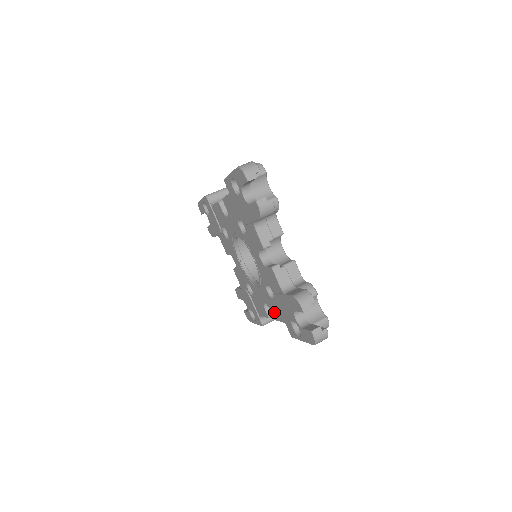
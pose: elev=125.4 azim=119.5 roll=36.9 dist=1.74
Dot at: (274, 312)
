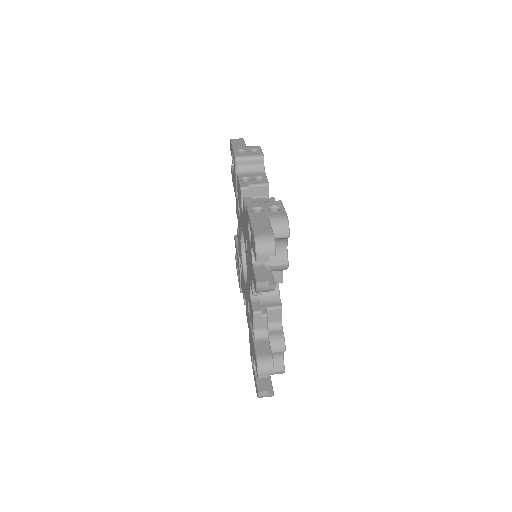
Dot at: (247, 317)
